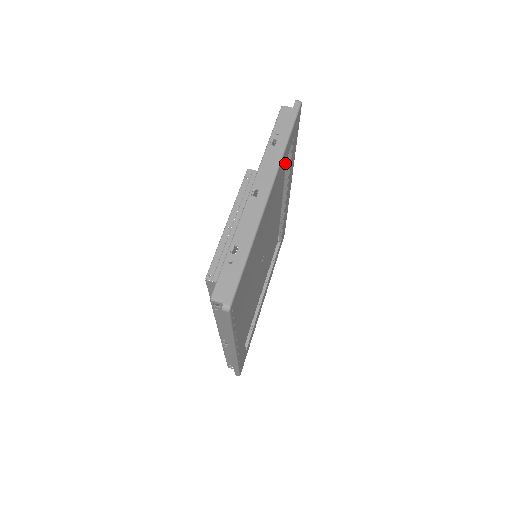
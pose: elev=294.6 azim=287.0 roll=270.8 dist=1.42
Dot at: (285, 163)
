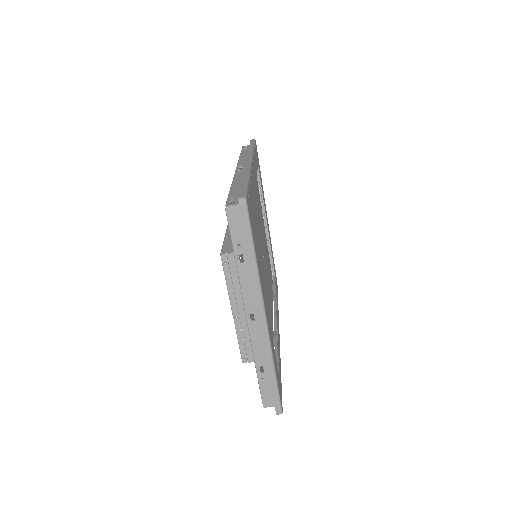
Dot at: occluded
